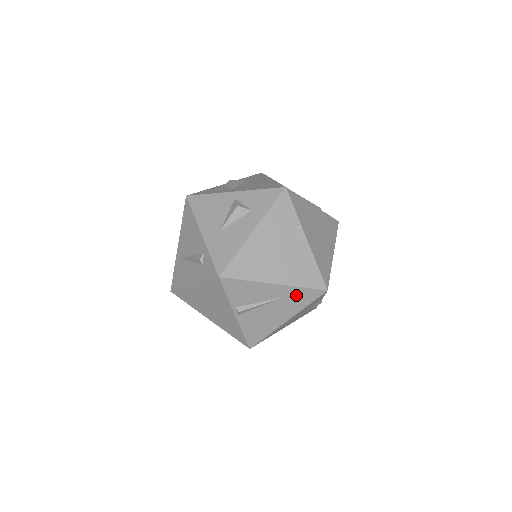
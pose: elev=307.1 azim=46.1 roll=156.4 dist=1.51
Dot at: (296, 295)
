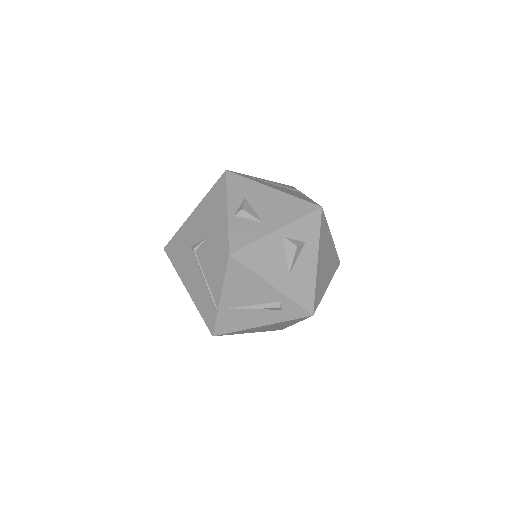
Dot at: occluded
